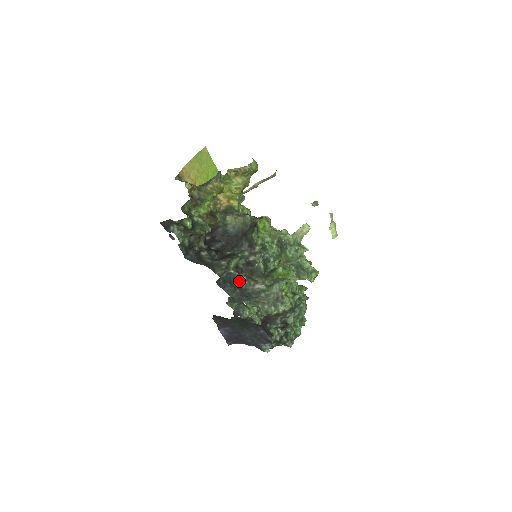
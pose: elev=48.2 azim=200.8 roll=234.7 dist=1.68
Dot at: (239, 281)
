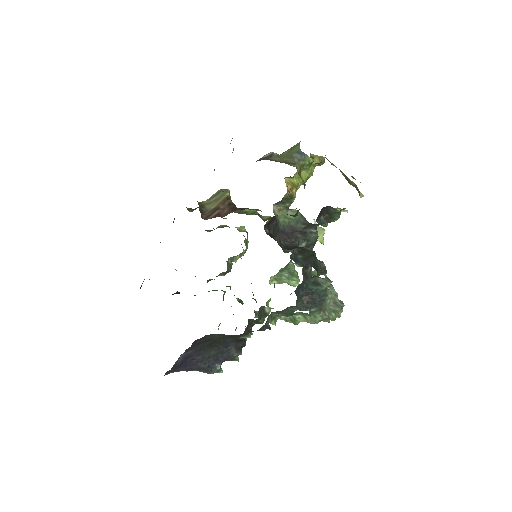
Dot at: (324, 286)
